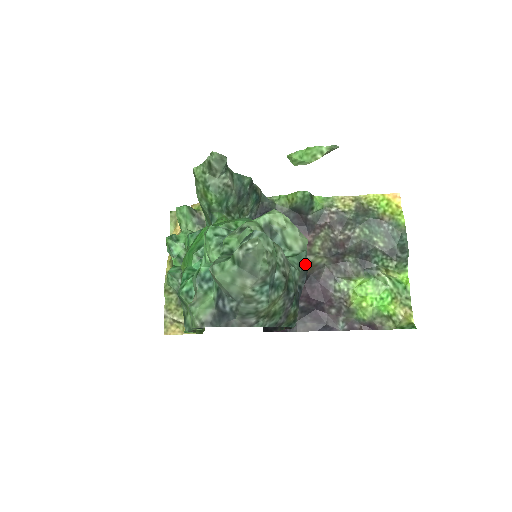
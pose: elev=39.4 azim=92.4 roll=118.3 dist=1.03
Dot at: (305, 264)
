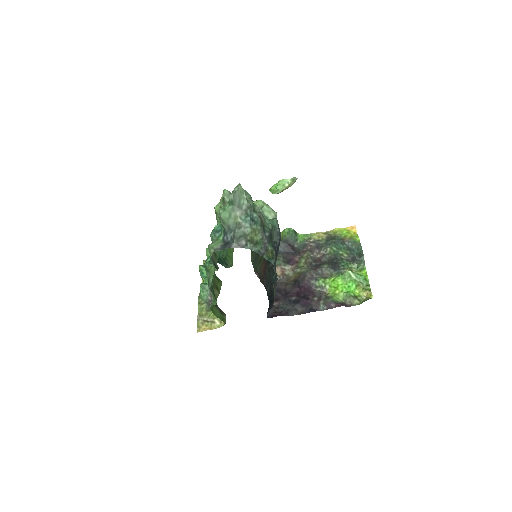
Dot at: (277, 228)
